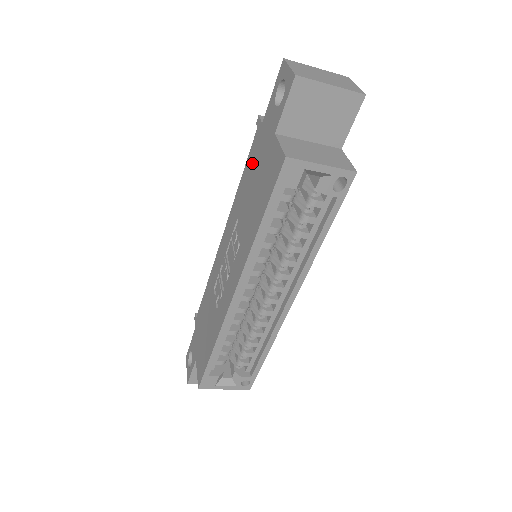
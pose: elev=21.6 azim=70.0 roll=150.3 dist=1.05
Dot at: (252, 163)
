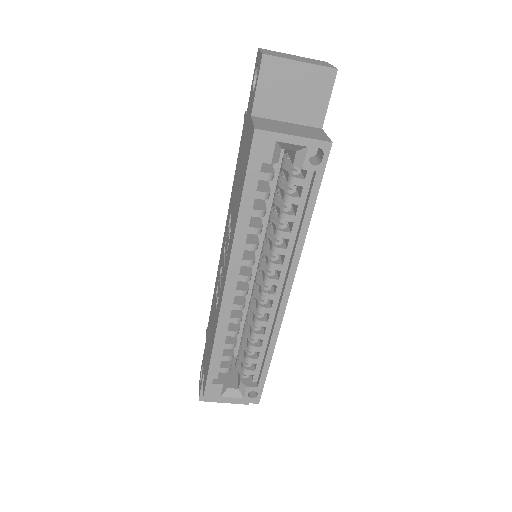
Dot at: (240, 155)
